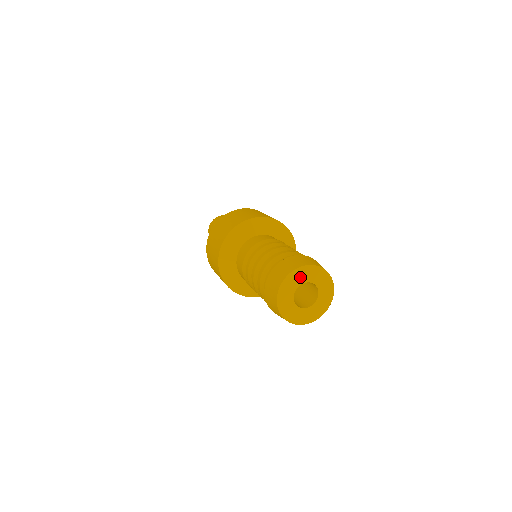
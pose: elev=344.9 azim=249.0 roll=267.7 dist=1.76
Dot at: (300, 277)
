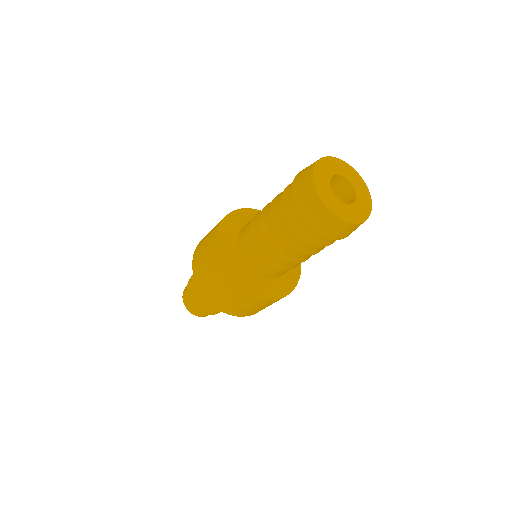
Dot at: (323, 182)
